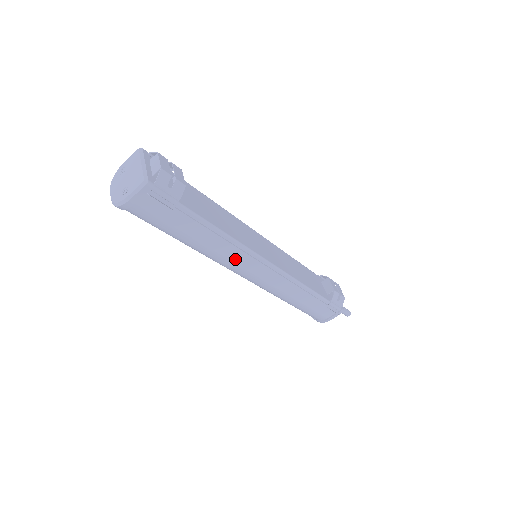
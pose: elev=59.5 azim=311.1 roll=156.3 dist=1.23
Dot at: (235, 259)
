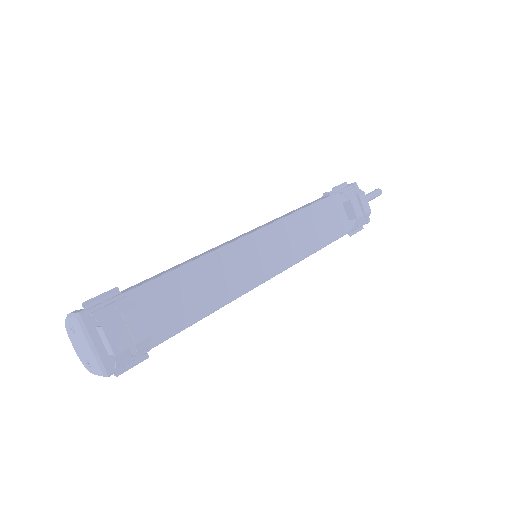
Dot at: occluded
